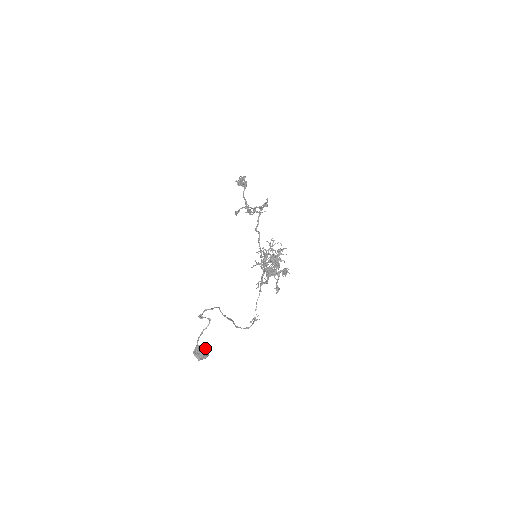
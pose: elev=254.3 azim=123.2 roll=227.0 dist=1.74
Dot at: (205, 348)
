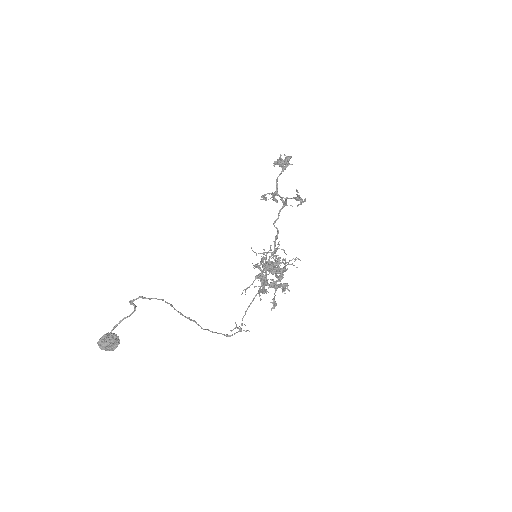
Dot at: (108, 339)
